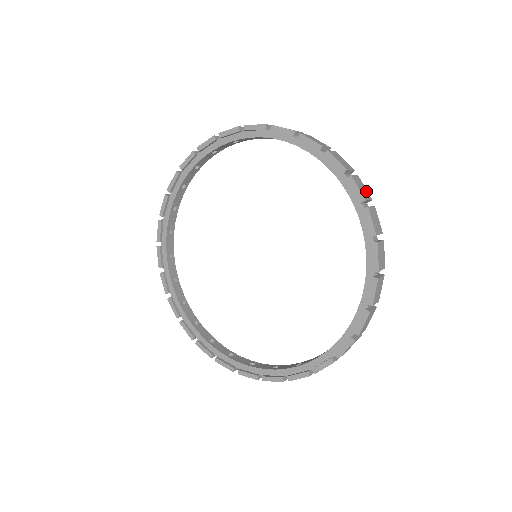
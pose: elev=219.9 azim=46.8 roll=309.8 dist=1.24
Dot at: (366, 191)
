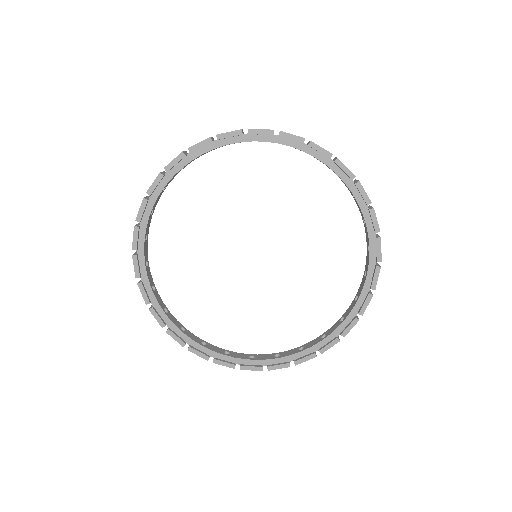
Dot at: occluded
